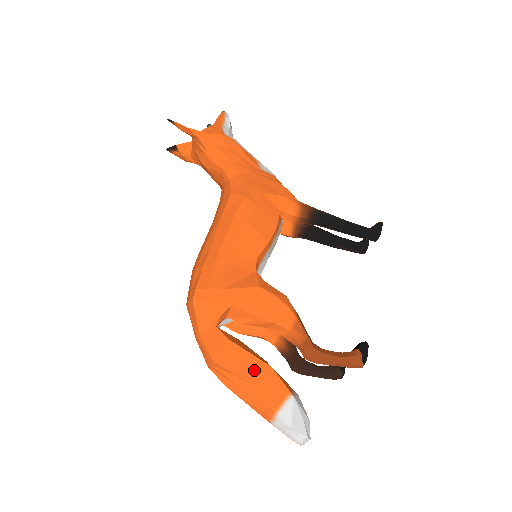
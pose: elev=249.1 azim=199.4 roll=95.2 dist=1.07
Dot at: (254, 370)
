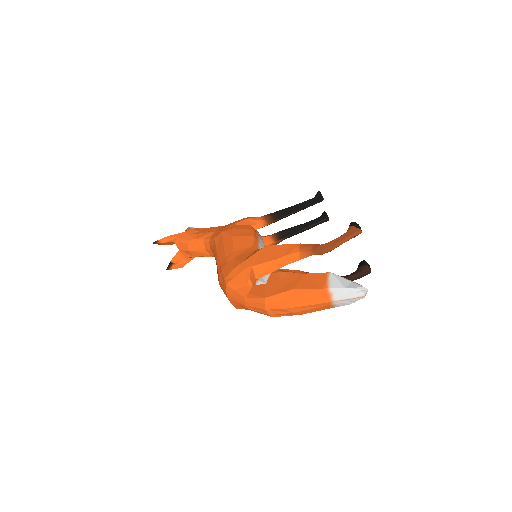
Dot at: (294, 282)
